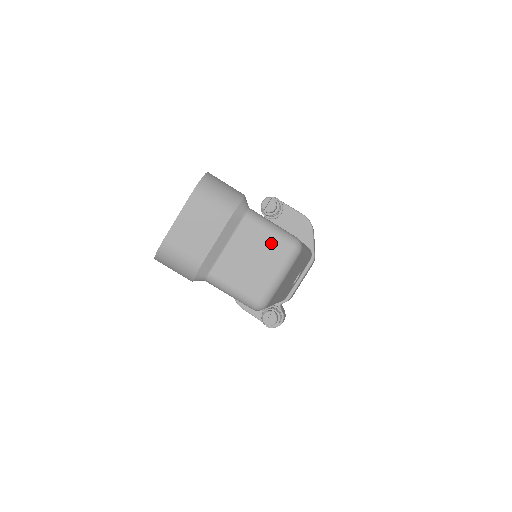
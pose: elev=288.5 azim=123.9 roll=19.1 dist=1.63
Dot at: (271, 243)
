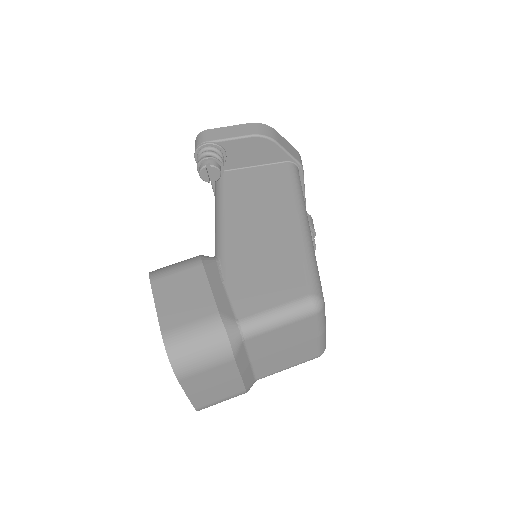
Dot at: (291, 329)
